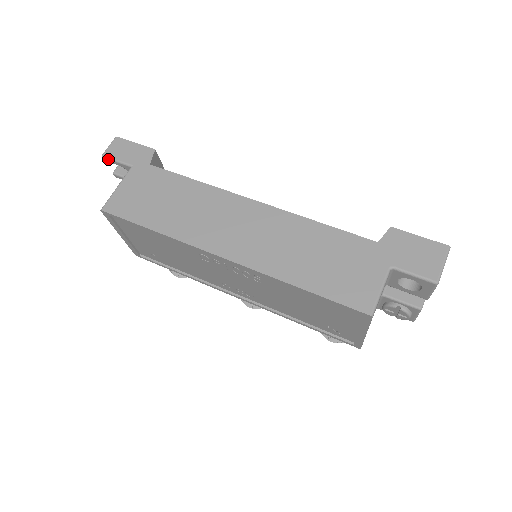
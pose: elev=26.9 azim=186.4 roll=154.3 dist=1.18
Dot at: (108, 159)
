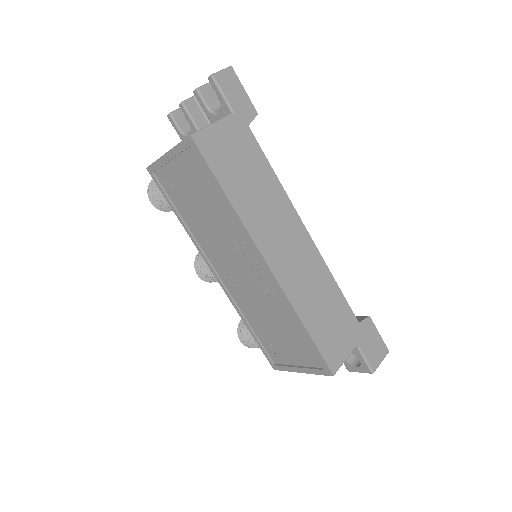
Dot at: (215, 84)
